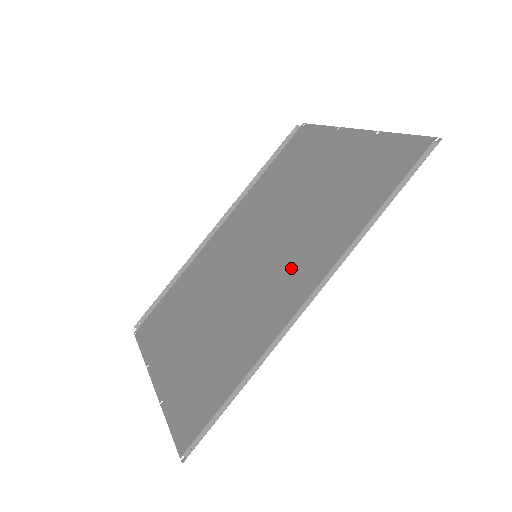
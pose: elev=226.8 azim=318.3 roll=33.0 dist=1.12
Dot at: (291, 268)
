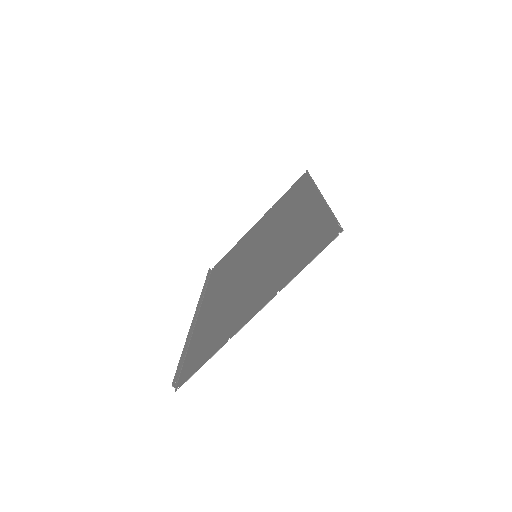
Dot at: (290, 219)
